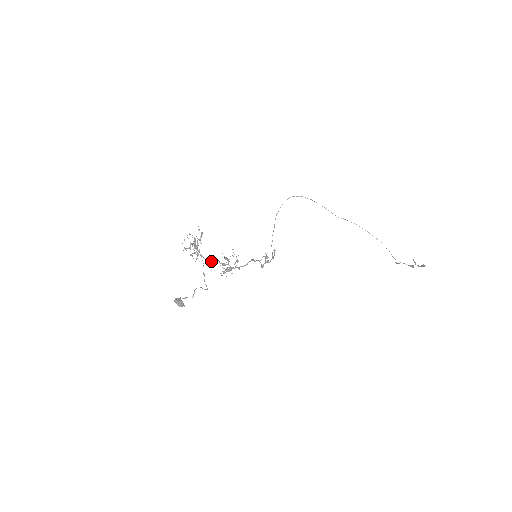
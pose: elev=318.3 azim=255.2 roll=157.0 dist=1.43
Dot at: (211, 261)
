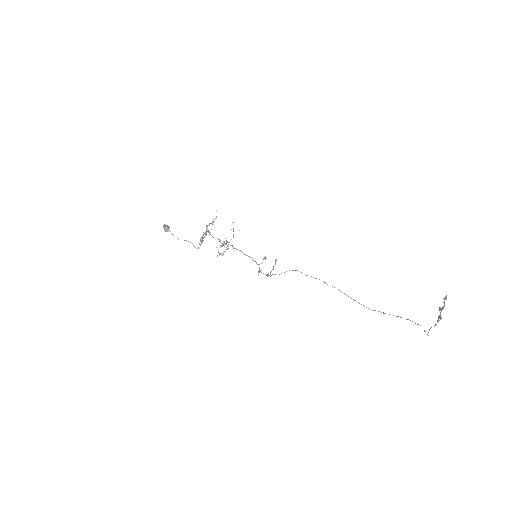
Dot at: (213, 237)
